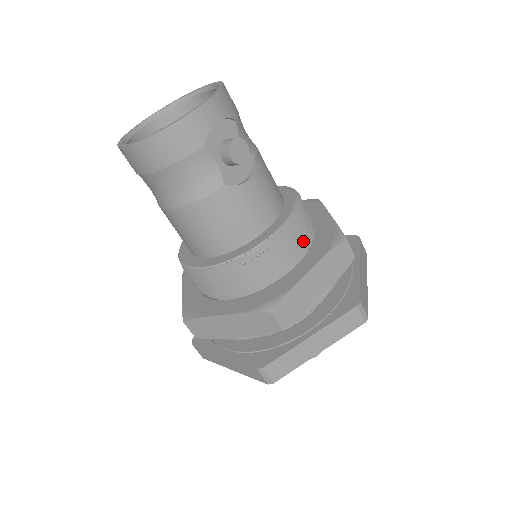
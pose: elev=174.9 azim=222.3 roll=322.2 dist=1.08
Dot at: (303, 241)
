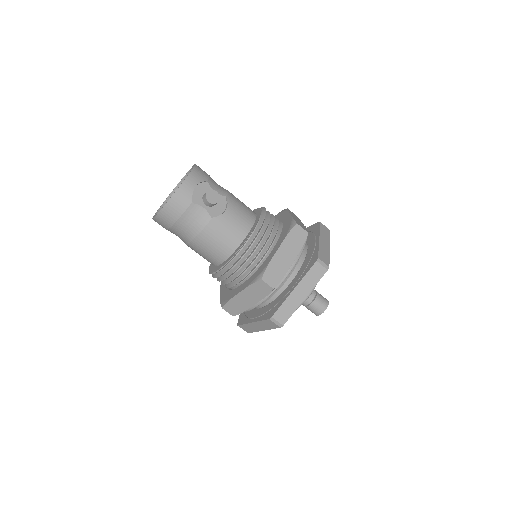
Dot at: (273, 235)
